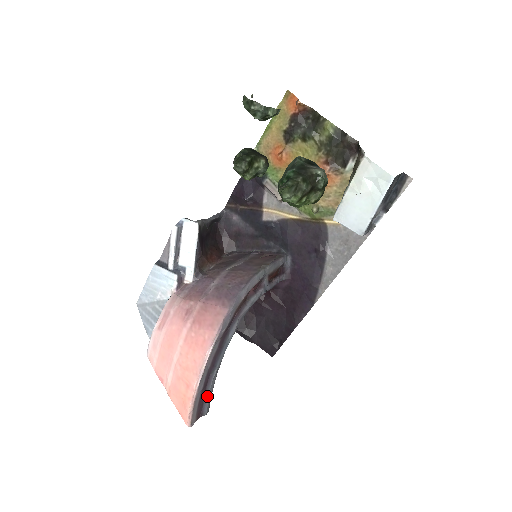
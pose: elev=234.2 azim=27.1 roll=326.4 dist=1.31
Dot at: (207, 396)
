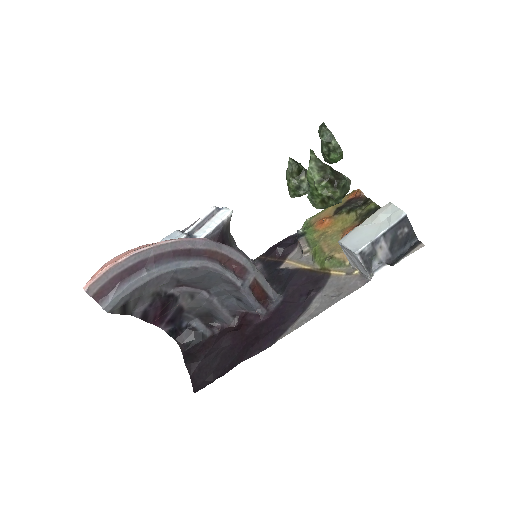
Dot at: (123, 286)
